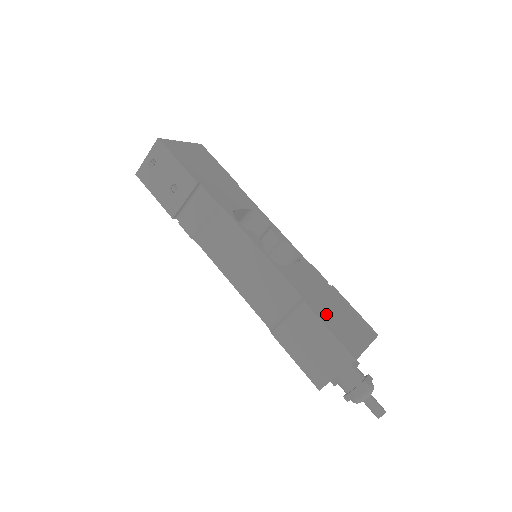
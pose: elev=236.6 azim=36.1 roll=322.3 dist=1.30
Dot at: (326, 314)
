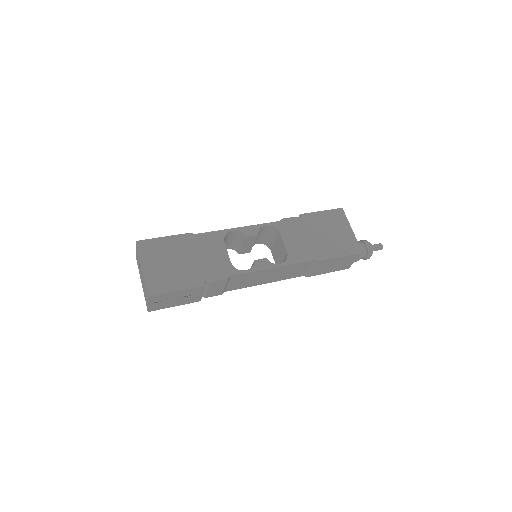
Dot at: (329, 248)
